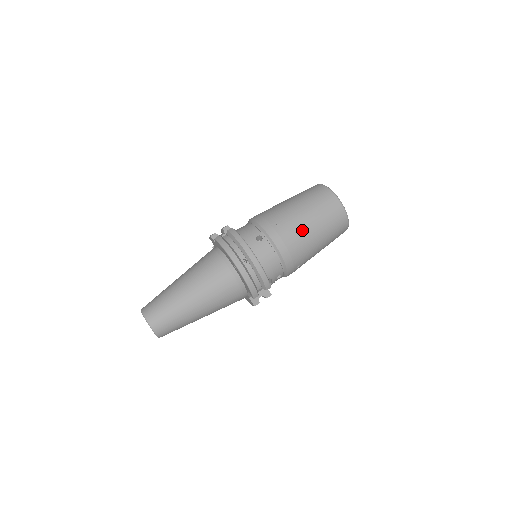
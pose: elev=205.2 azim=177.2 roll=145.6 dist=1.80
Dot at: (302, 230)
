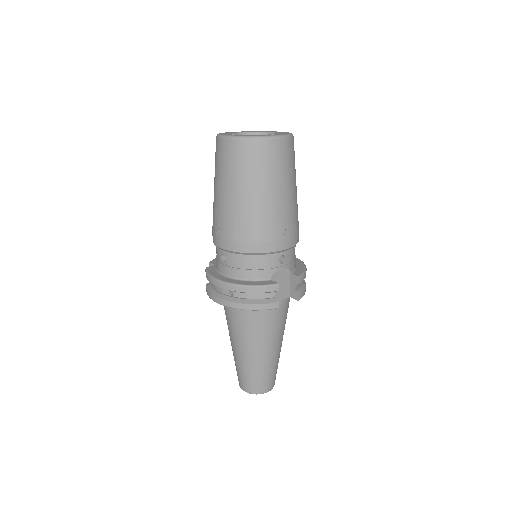
Dot at: (238, 211)
